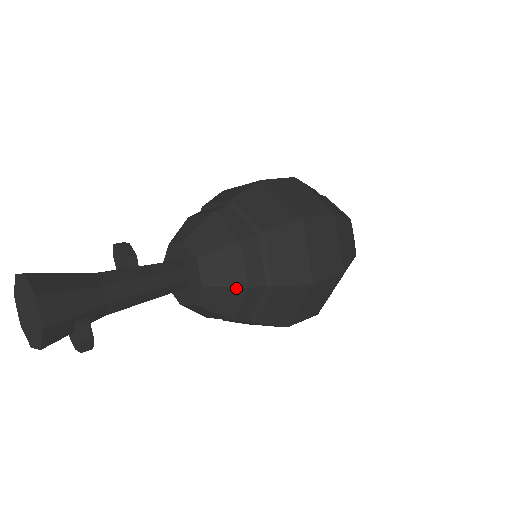
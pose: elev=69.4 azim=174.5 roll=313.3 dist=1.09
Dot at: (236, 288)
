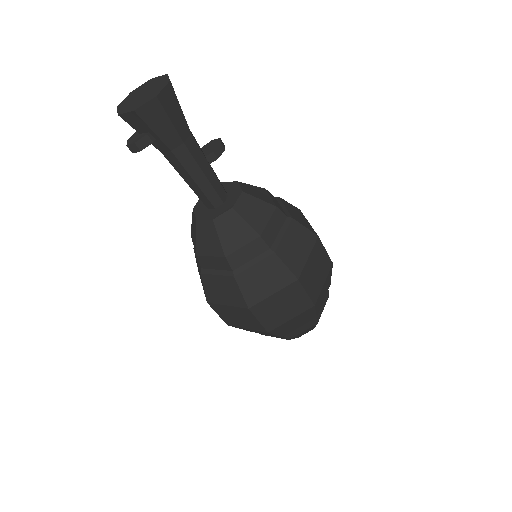
Dot at: (222, 247)
